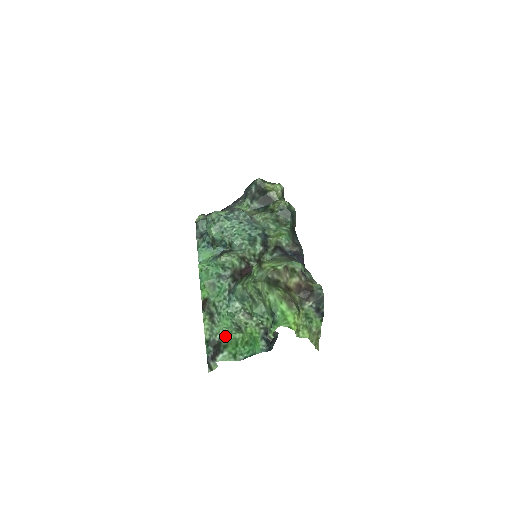
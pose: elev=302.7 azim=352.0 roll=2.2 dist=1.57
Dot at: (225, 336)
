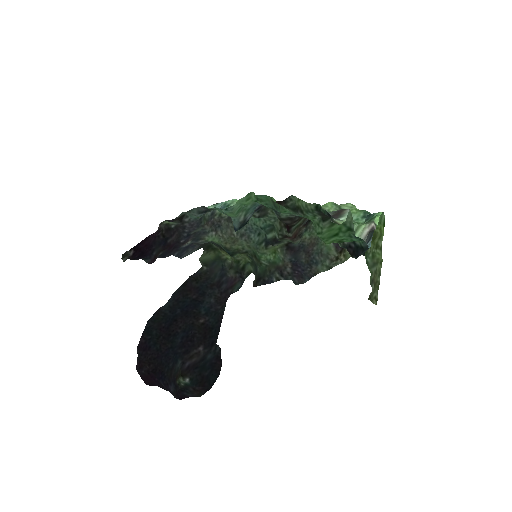
Dot at: (319, 226)
